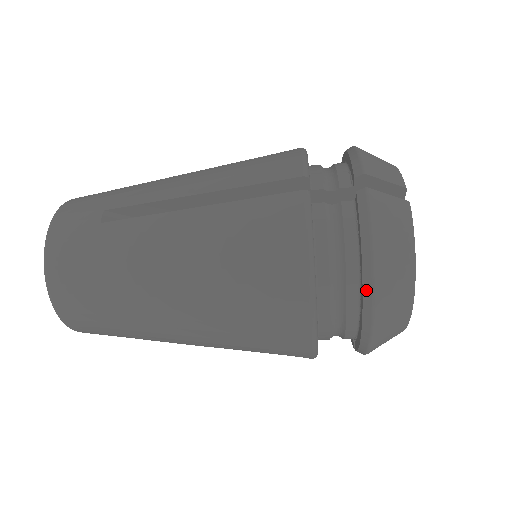
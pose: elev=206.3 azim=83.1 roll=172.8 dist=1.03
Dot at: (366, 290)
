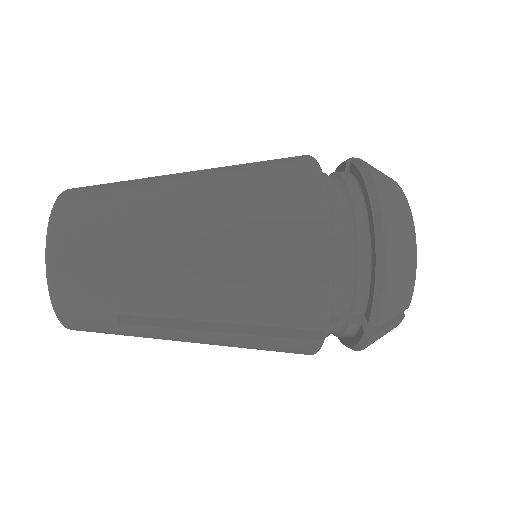
Dot at: occluded
